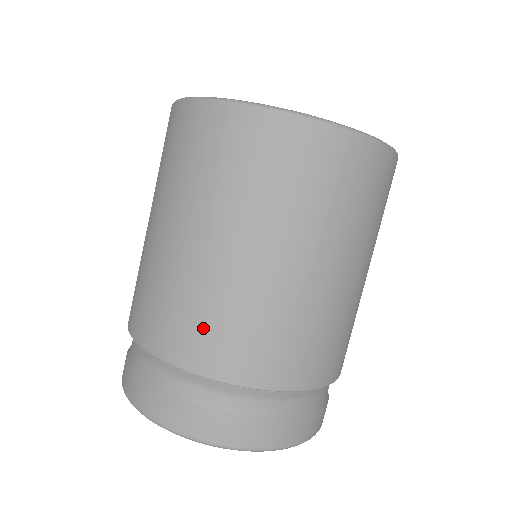
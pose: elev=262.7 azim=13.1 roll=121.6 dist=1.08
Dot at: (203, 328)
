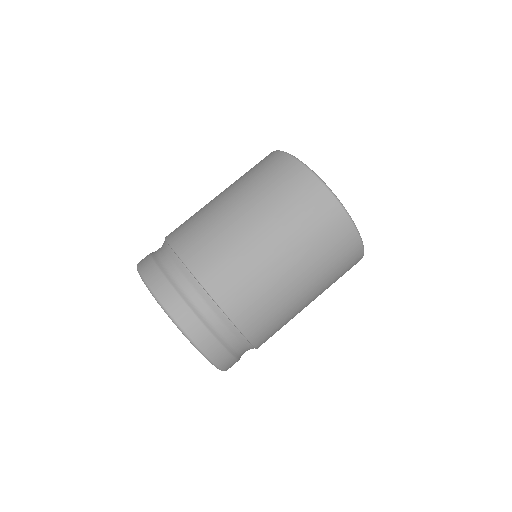
Dot at: (197, 233)
